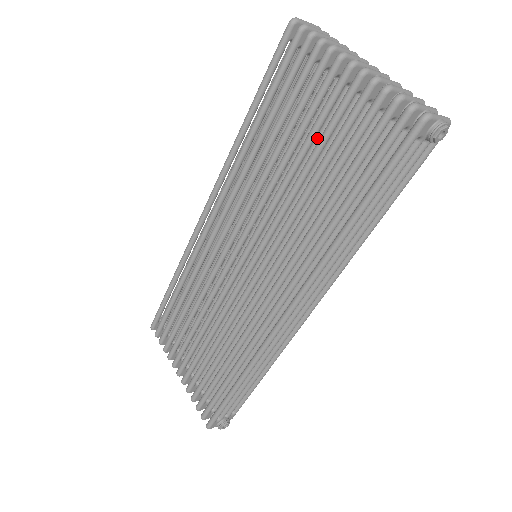
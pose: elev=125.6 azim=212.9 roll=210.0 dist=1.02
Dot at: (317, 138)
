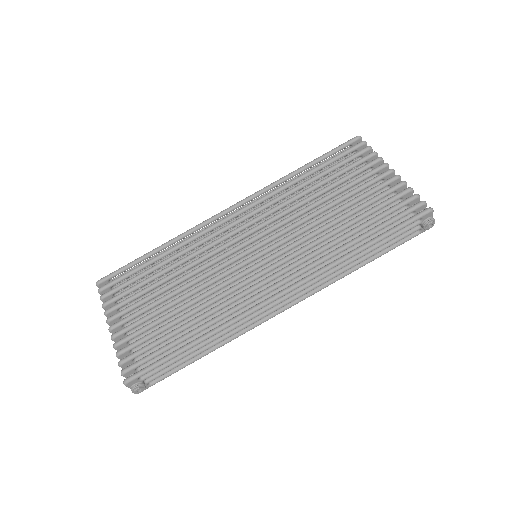
Dot at: (349, 199)
